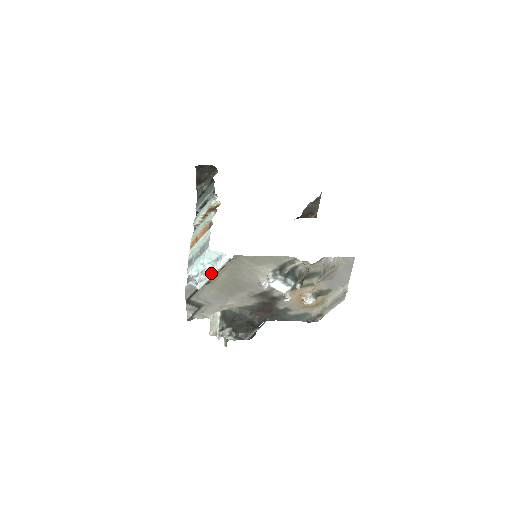
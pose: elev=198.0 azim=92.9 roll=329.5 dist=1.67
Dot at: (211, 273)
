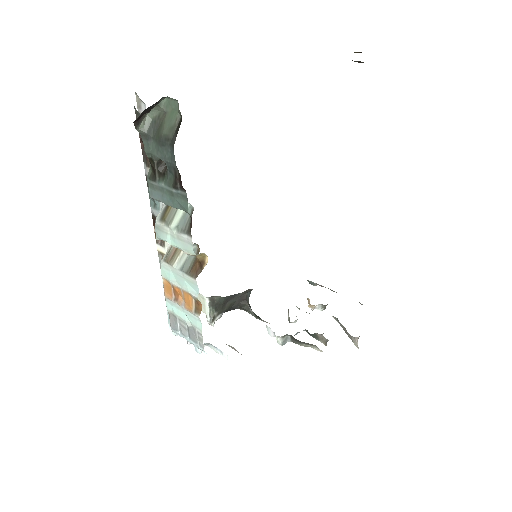
Dot at: (206, 345)
